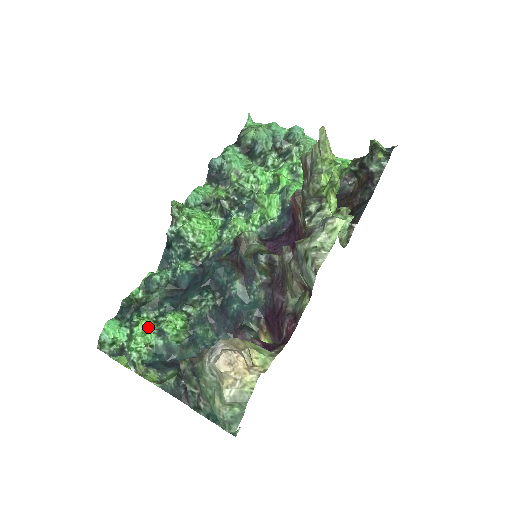
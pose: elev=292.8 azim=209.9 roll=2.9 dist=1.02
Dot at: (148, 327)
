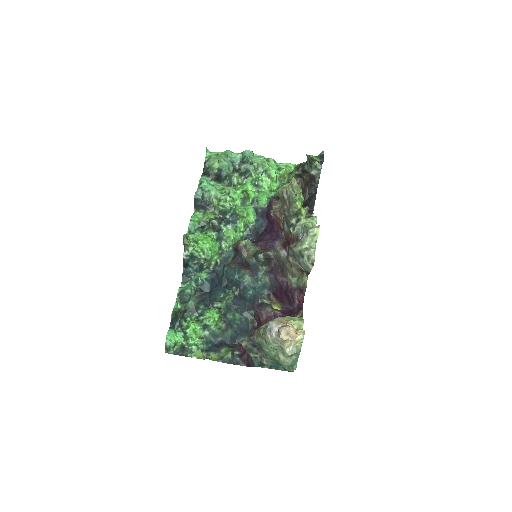
Dot at: (196, 326)
